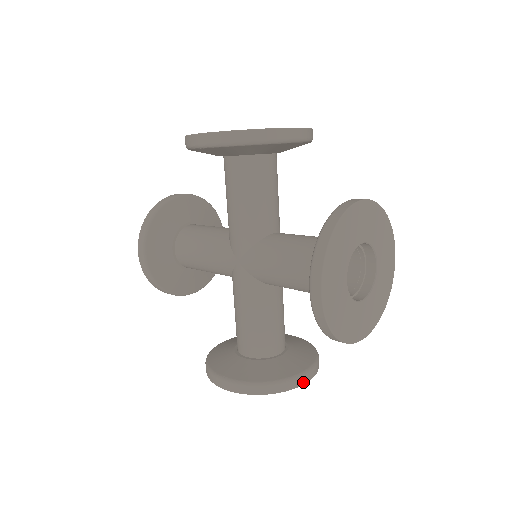
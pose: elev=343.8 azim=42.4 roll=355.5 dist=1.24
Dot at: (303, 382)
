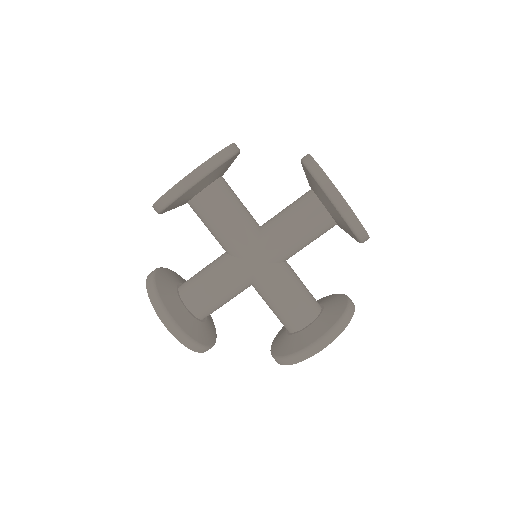
Dot at: occluded
